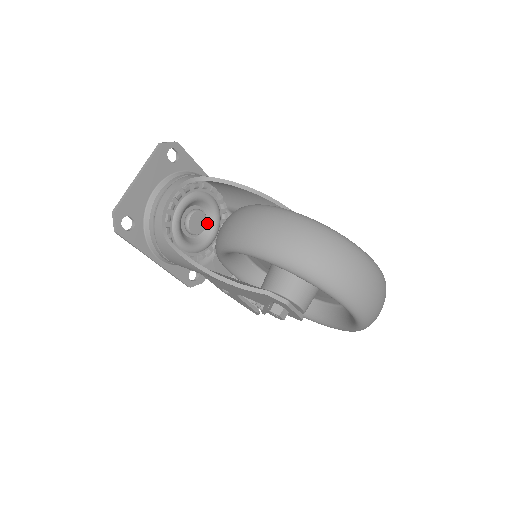
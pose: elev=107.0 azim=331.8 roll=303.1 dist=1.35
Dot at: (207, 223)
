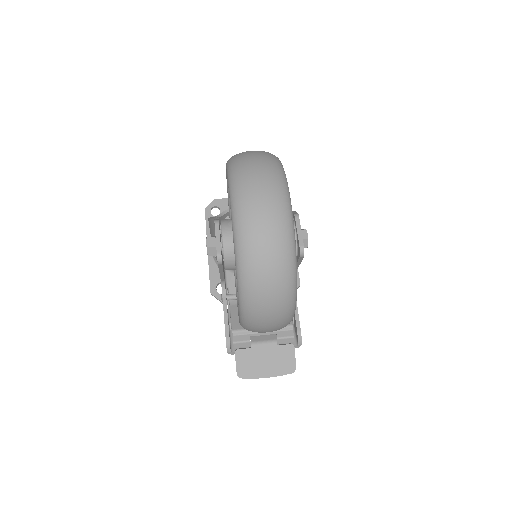
Dot at: occluded
